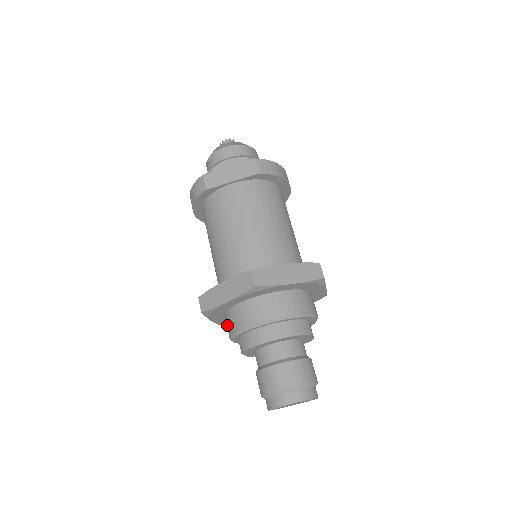
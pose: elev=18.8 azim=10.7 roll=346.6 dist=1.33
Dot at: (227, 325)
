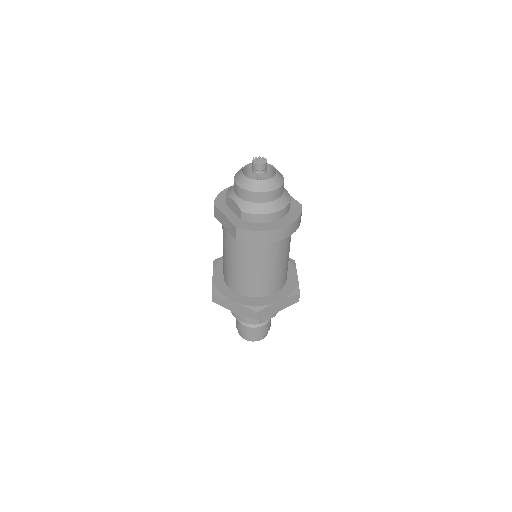
Dot at: occluded
